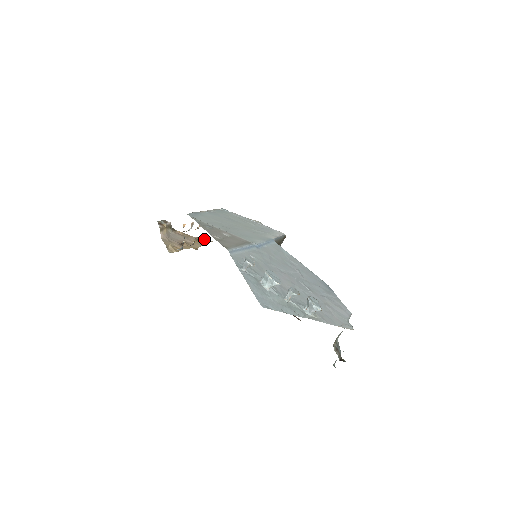
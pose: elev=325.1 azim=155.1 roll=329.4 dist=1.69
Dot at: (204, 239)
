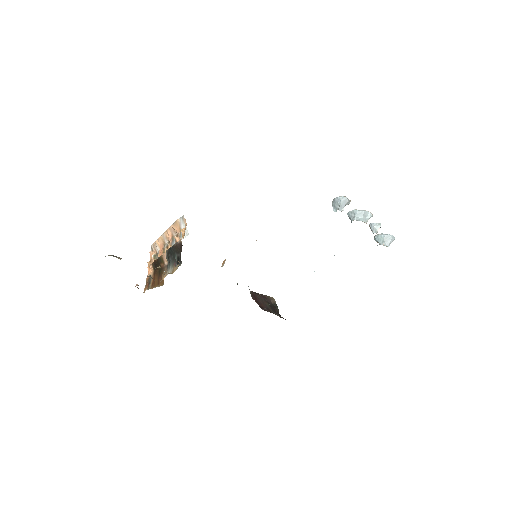
Dot at: occluded
